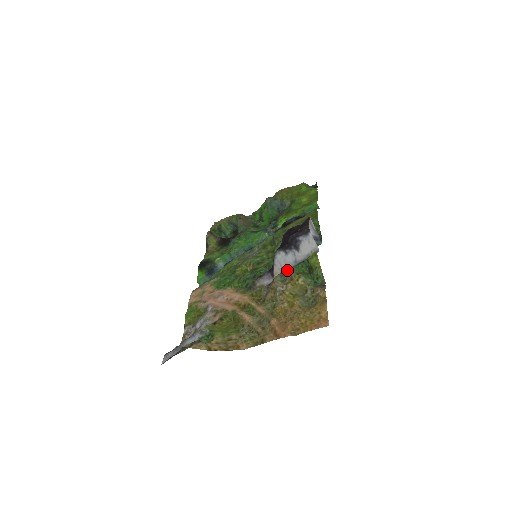
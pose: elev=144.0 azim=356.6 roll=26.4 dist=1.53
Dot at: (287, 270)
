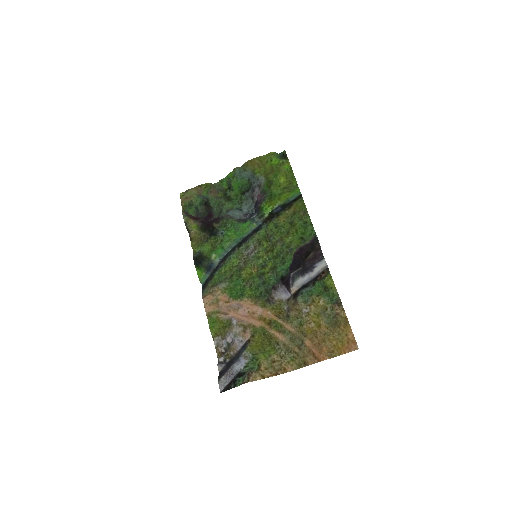
Dot at: (306, 291)
